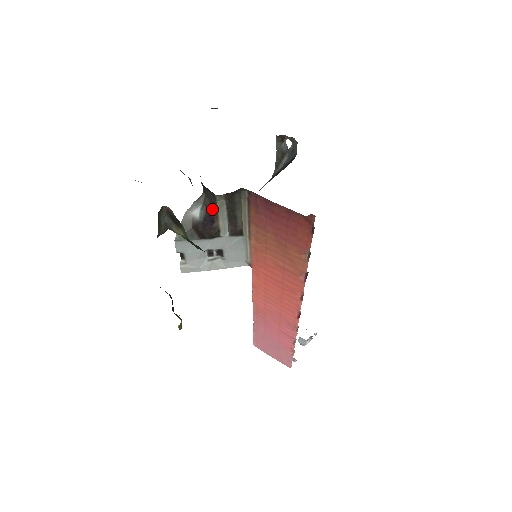
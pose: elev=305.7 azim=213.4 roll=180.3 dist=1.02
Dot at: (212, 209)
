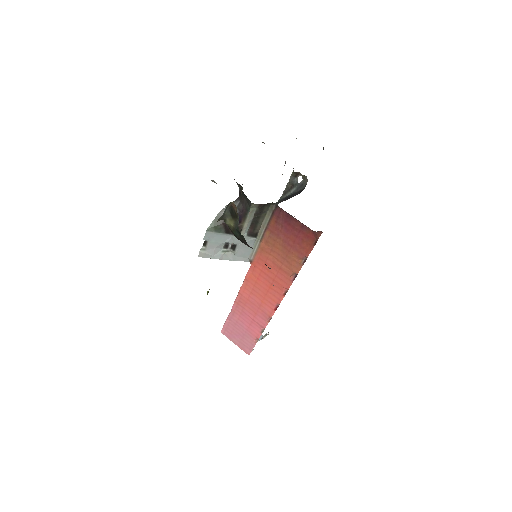
Dot at: (243, 213)
